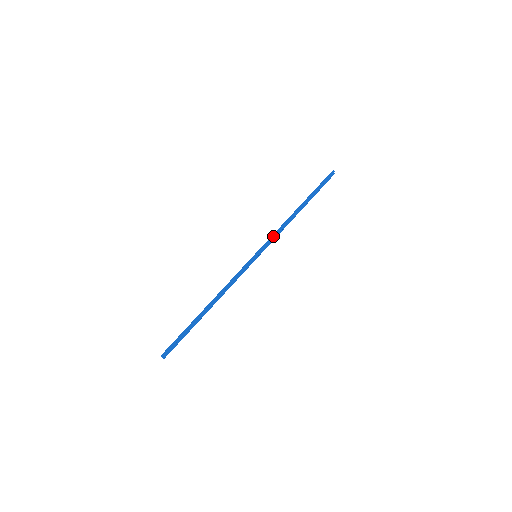
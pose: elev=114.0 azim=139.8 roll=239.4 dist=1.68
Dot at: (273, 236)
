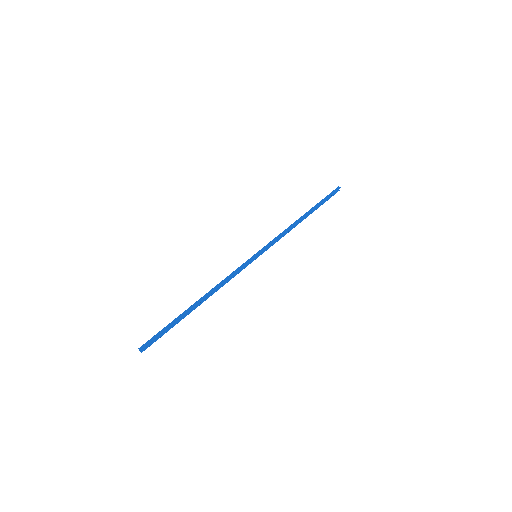
Dot at: (276, 239)
